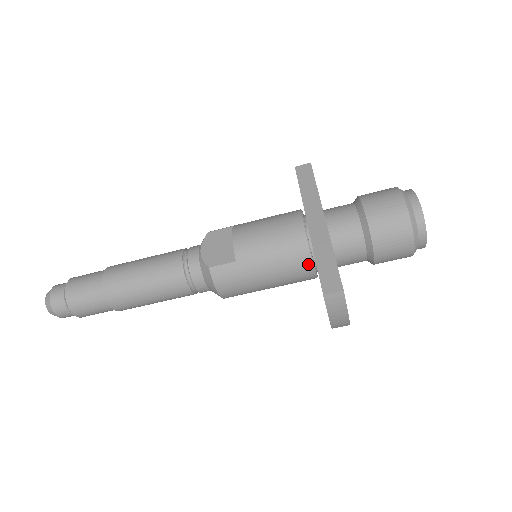
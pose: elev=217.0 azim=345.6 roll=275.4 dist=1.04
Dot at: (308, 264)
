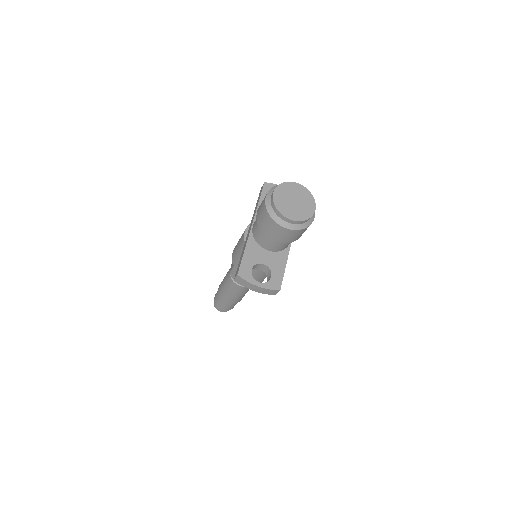
Dot at: occluded
